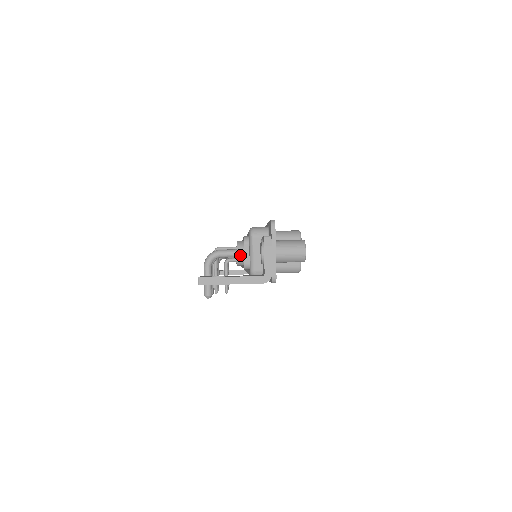
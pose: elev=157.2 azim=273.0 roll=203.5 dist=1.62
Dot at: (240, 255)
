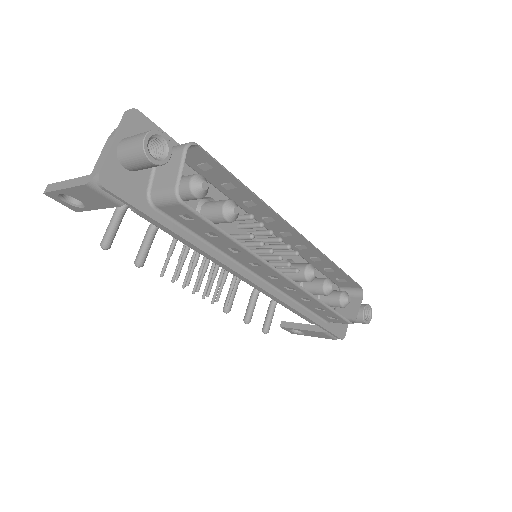
Dot at: occluded
